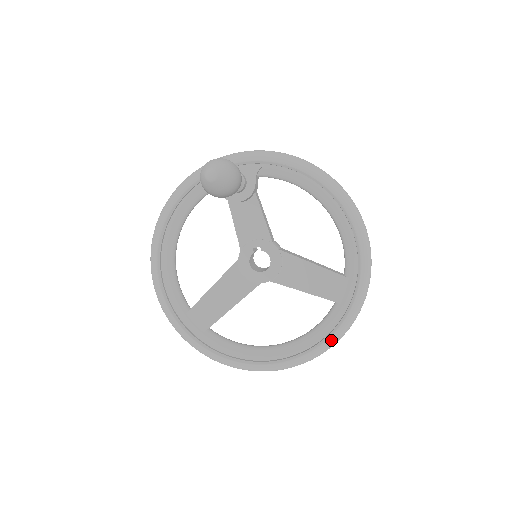
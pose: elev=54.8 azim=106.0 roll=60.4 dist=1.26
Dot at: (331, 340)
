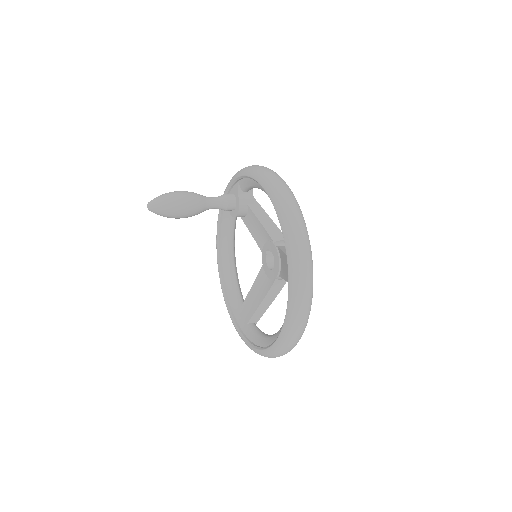
Dot at: (287, 321)
